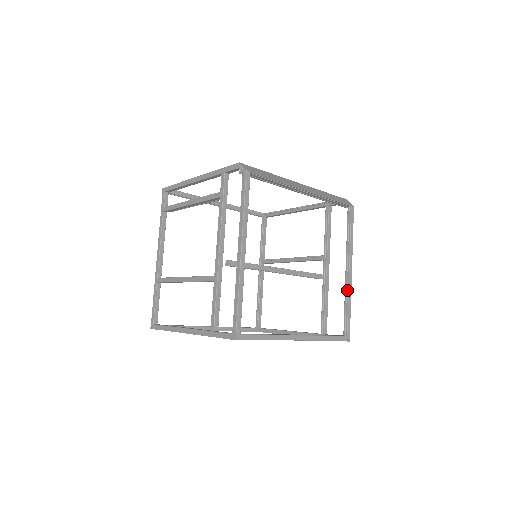
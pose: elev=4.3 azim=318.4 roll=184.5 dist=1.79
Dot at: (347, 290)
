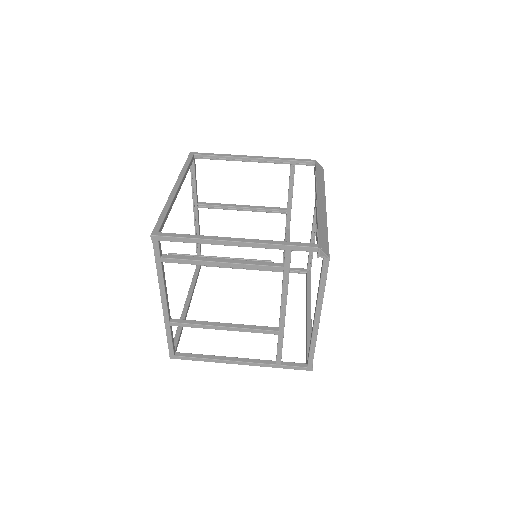
Dot at: (314, 240)
